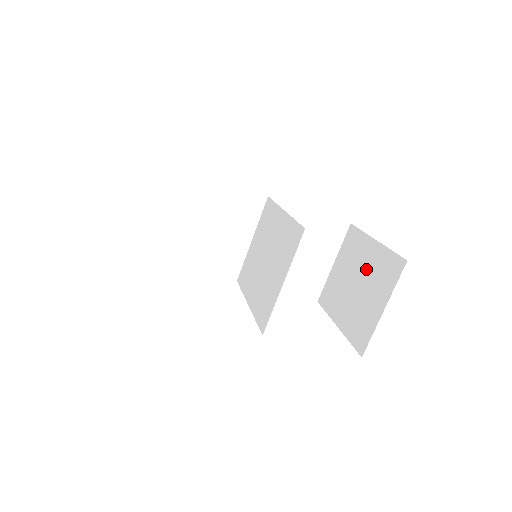
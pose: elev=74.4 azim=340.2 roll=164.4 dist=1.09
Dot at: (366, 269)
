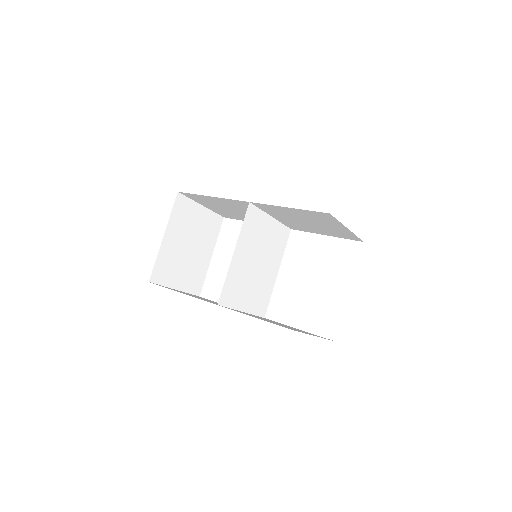
Dot at: occluded
